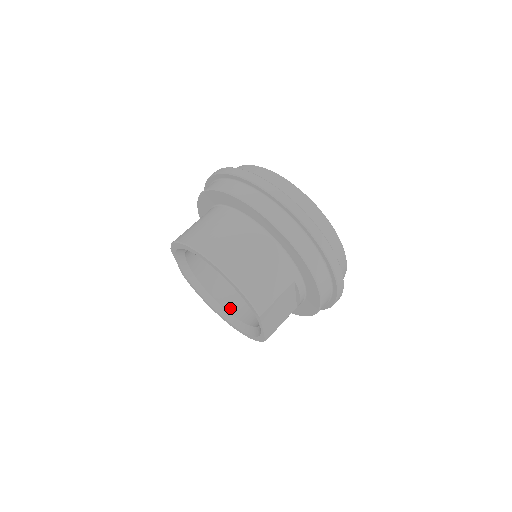
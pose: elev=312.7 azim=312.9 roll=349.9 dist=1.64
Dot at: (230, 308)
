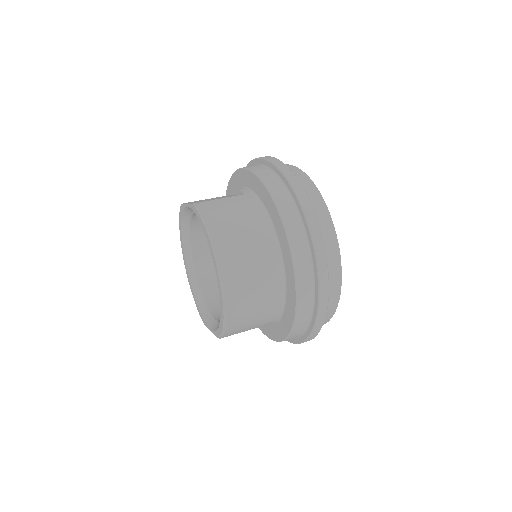
Dot at: (196, 256)
